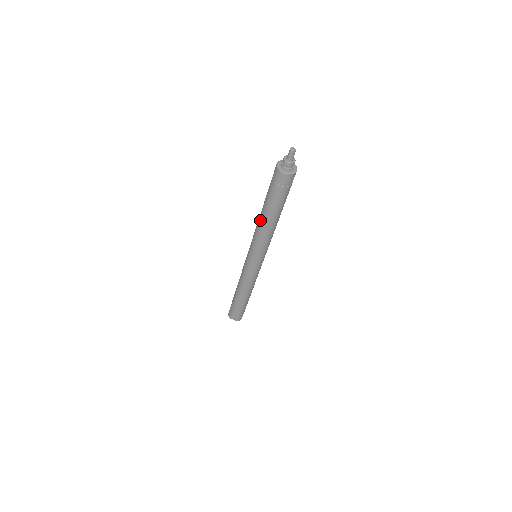
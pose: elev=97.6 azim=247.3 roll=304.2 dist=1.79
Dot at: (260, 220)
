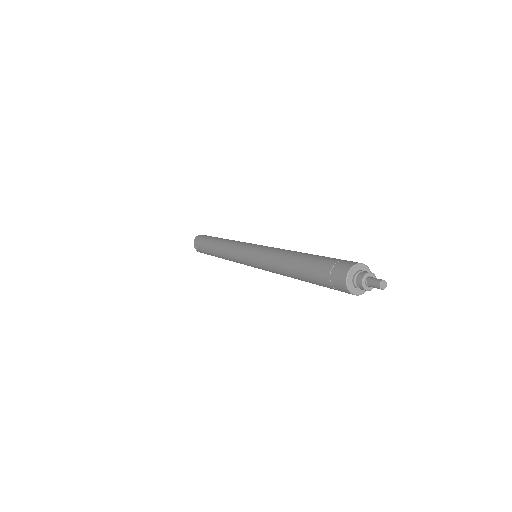
Dot at: (286, 258)
